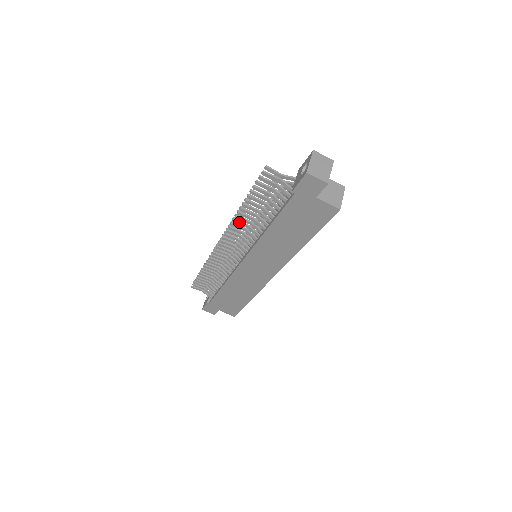
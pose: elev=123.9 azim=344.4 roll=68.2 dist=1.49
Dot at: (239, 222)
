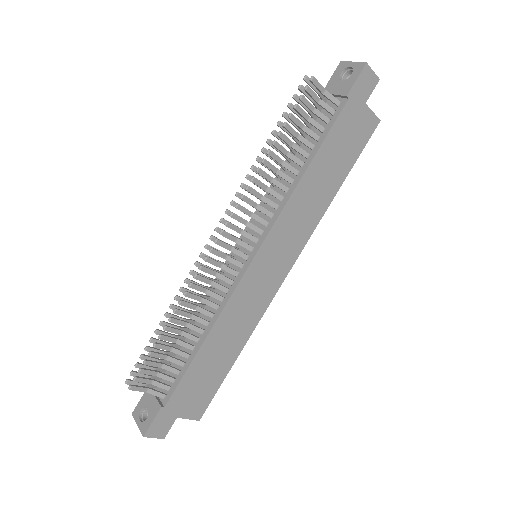
Dot at: (259, 180)
